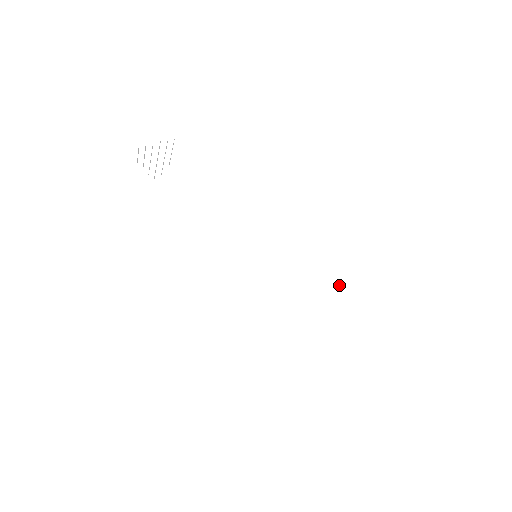
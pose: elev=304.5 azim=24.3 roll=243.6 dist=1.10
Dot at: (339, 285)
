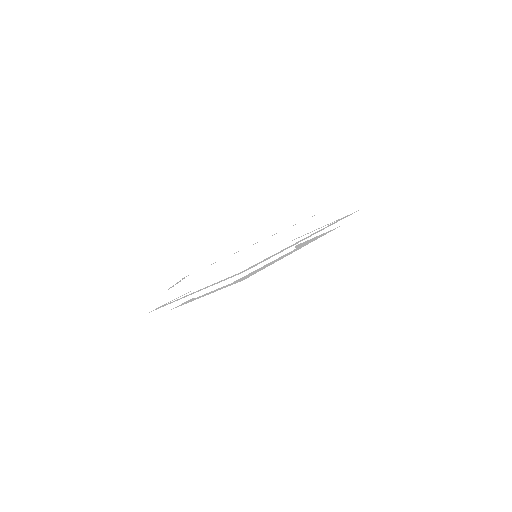
Dot at: occluded
